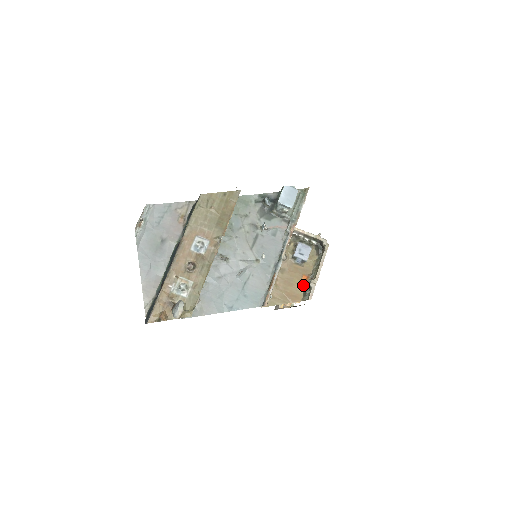
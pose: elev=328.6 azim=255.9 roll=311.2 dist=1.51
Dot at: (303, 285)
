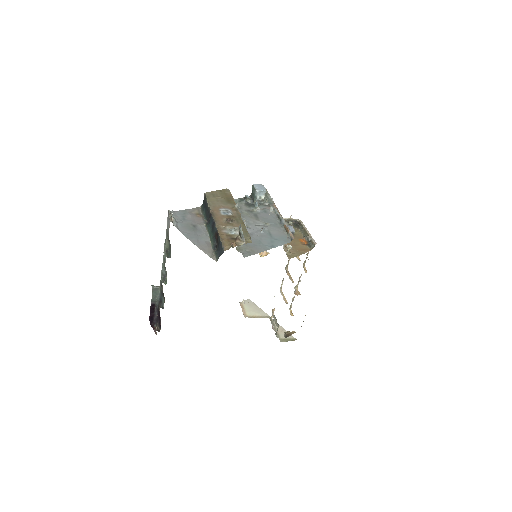
Dot at: (304, 243)
